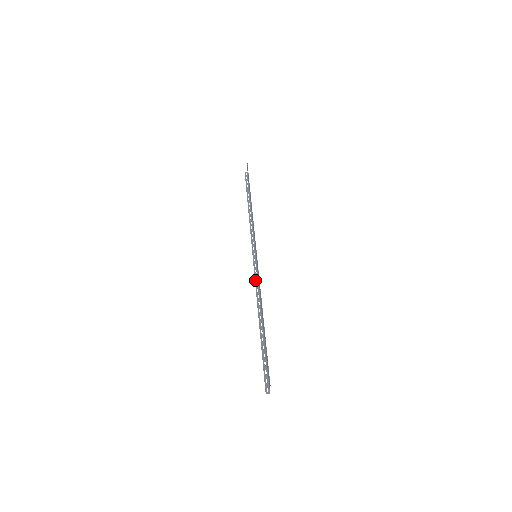
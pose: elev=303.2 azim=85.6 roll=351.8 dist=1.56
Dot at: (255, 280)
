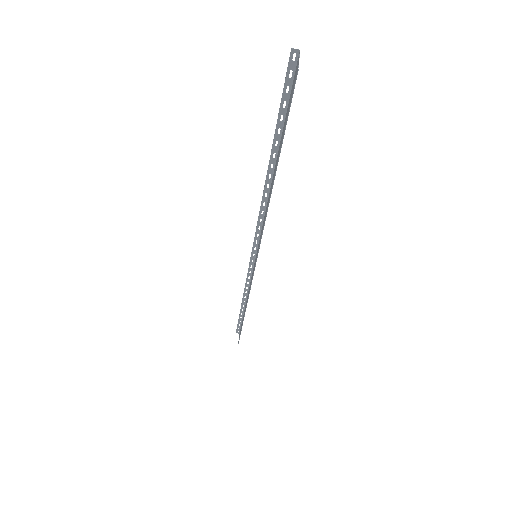
Dot at: (248, 269)
